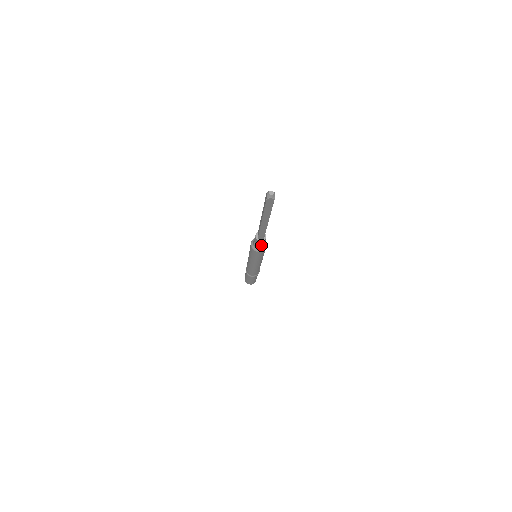
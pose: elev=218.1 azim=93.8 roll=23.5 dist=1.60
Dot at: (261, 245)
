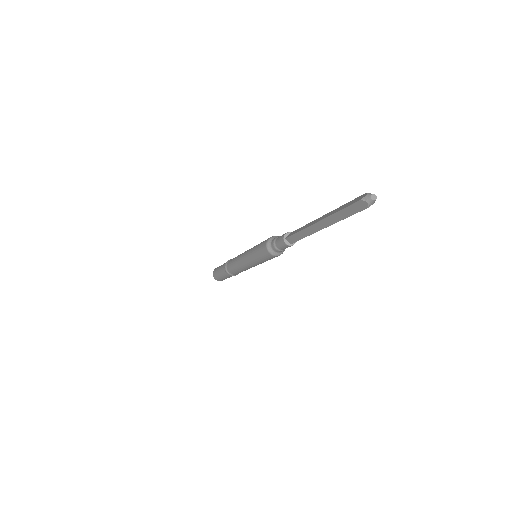
Dot at: (280, 248)
